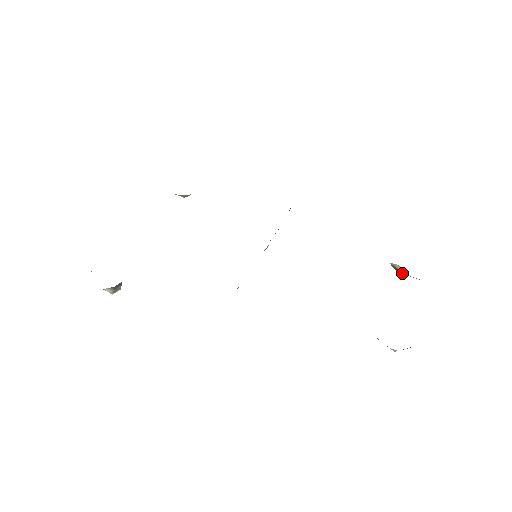
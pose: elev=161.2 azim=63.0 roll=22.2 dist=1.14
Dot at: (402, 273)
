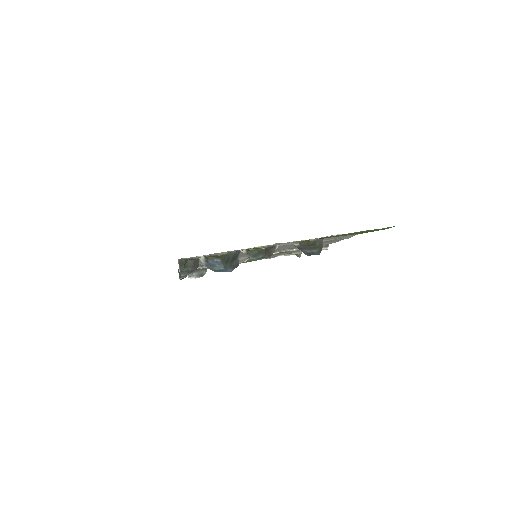
Dot at: (306, 254)
